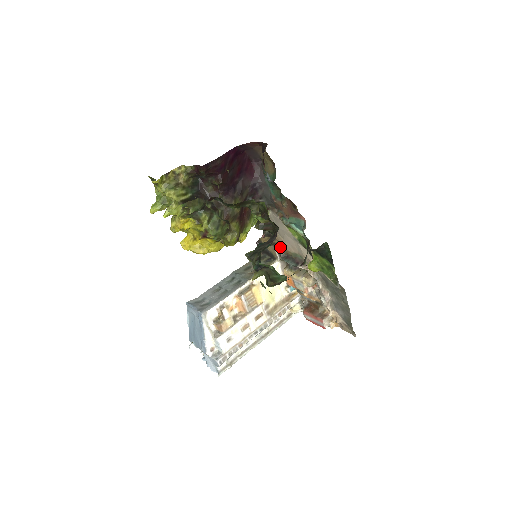
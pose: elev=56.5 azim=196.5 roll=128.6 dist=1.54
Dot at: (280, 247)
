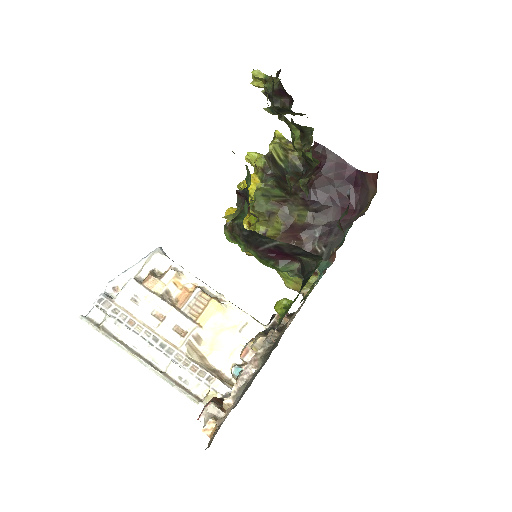
Dot at: (284, 320)
